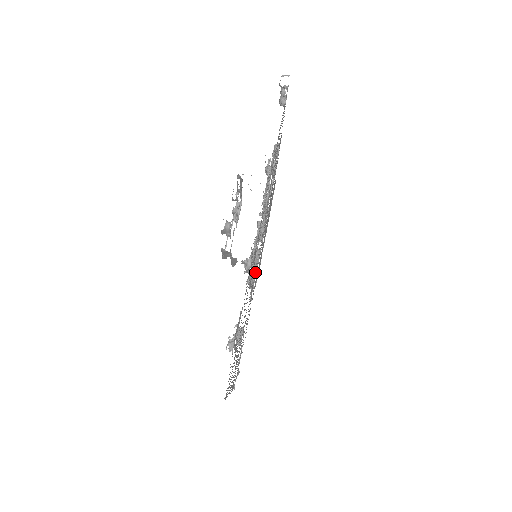
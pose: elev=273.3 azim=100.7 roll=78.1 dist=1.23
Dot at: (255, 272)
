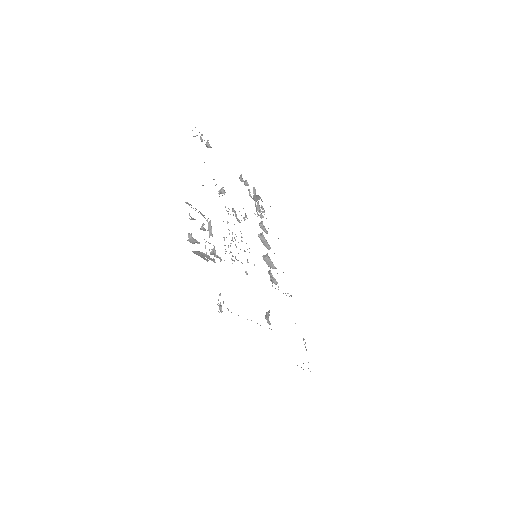
Dot at: occluded
